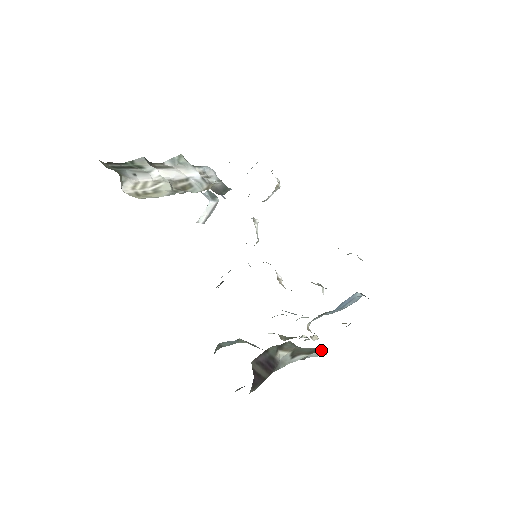
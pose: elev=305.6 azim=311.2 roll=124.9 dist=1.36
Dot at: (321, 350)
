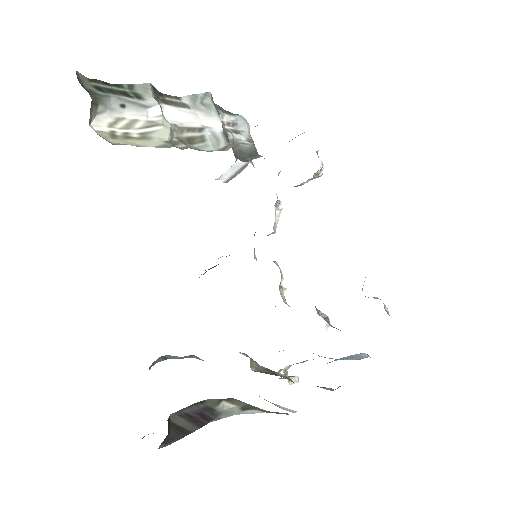
Dot at: (284, 413)
